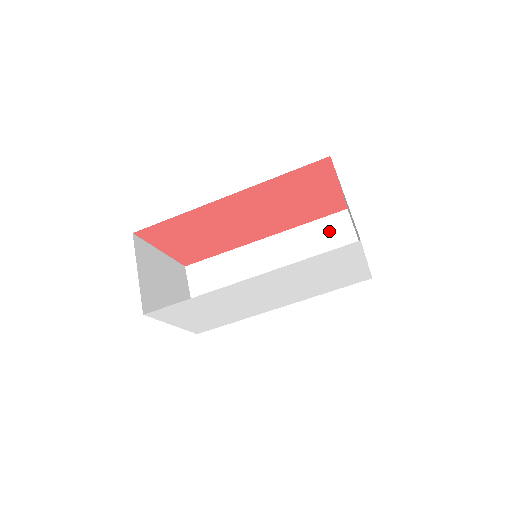
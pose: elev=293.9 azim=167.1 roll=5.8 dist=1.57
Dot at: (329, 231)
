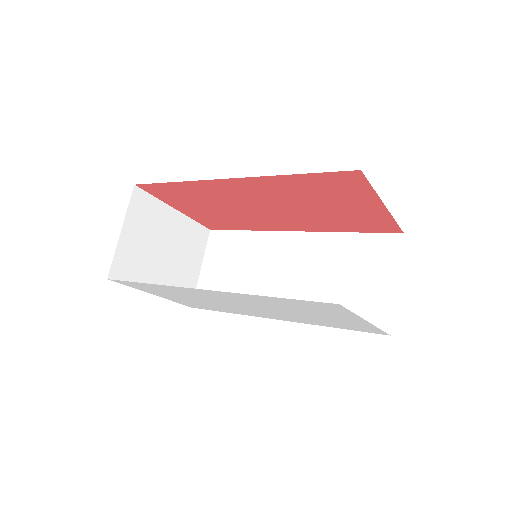
Dot at: (369, 253)
